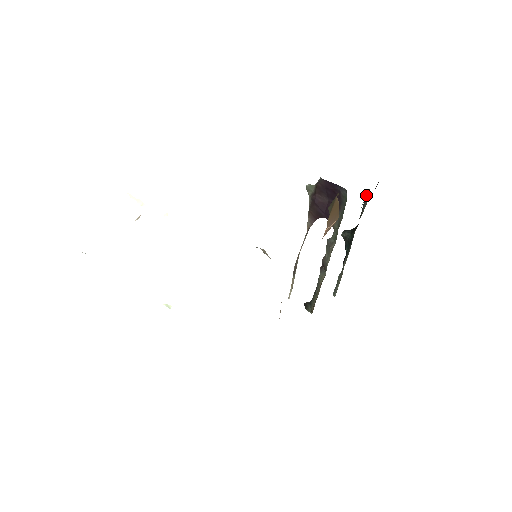
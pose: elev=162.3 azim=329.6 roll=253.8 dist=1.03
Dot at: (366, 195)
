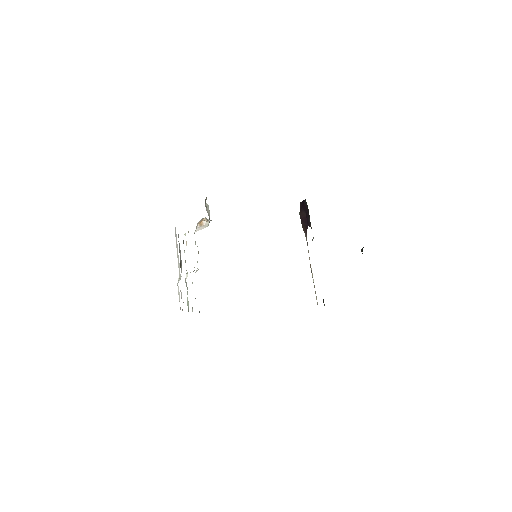
Dot at: occluded
